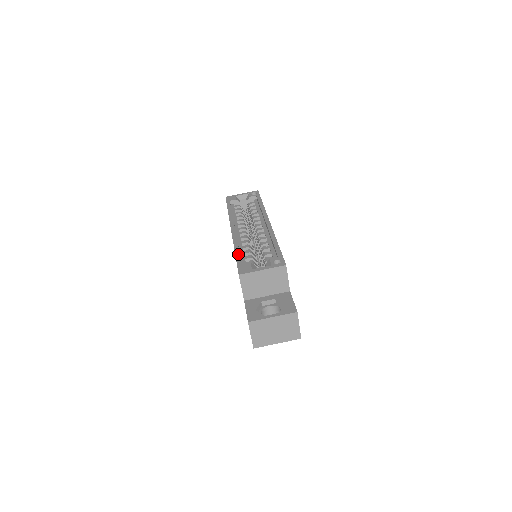
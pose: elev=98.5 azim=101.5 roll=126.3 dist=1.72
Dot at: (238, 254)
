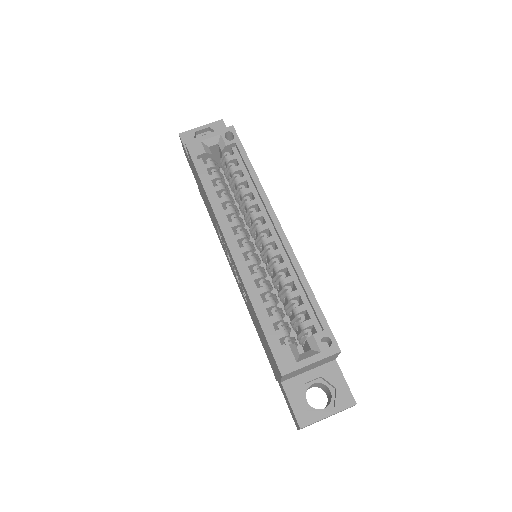
Dot at: (263, 321)
